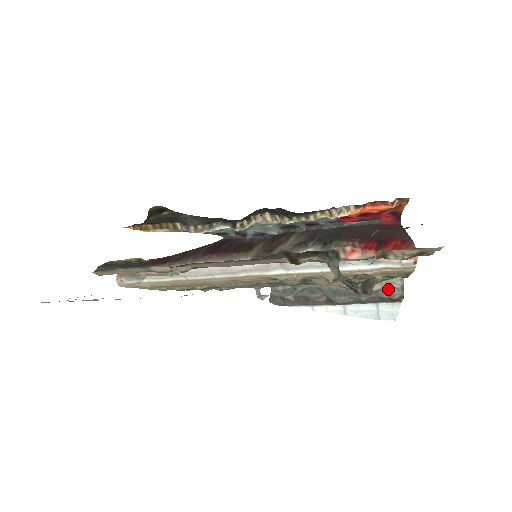
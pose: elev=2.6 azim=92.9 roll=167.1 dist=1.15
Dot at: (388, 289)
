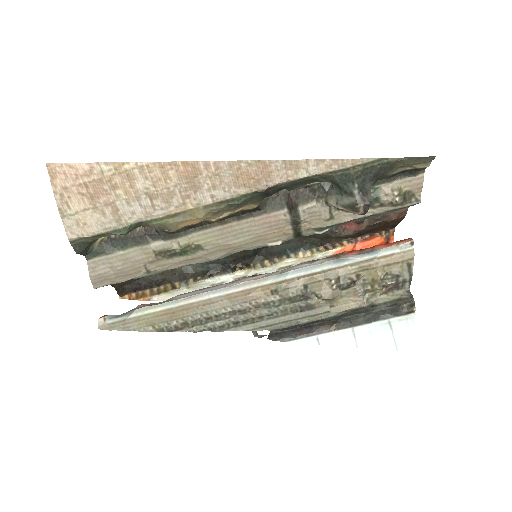
Dot at: (396, 301)
